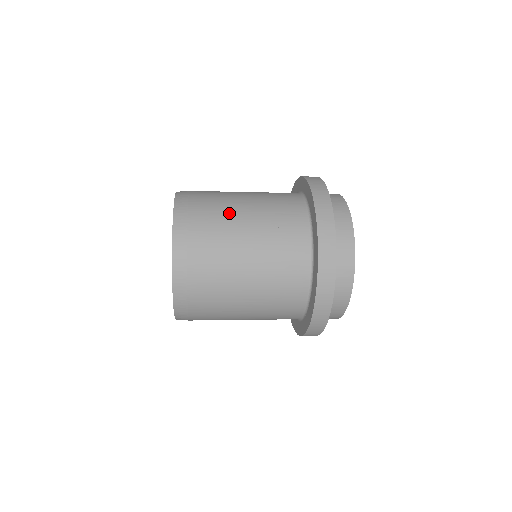
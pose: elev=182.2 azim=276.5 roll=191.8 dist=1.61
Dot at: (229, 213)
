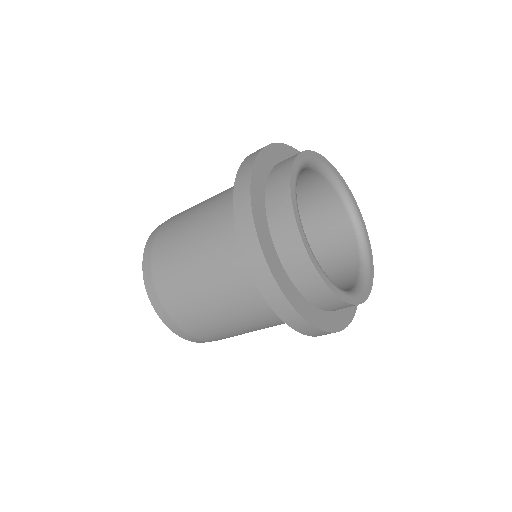
Dot at: occluded
